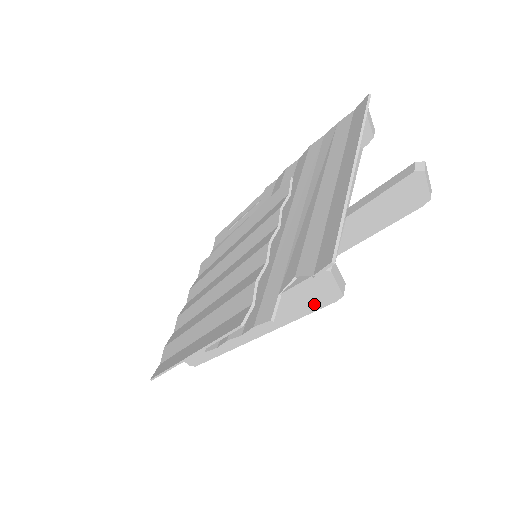
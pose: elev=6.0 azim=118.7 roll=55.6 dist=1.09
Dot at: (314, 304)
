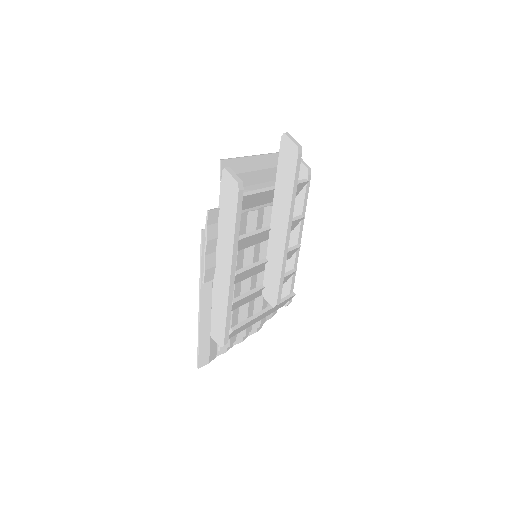
Dot at: (233, 202)
